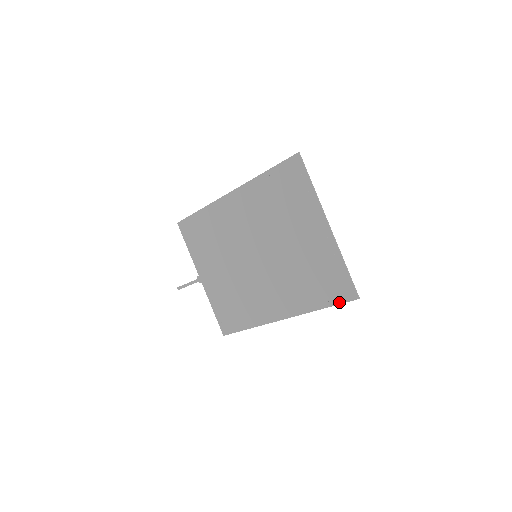
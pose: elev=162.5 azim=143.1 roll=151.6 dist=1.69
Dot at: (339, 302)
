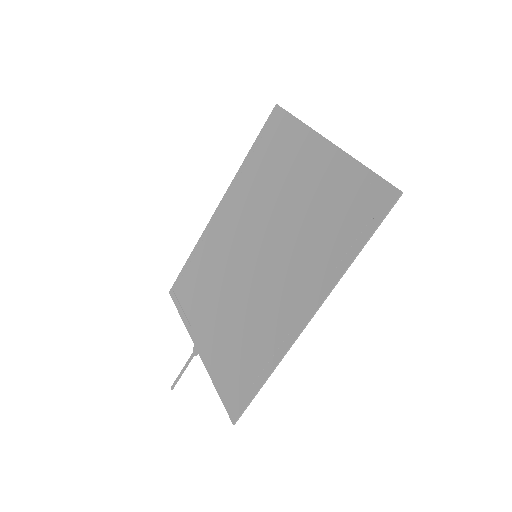
Dot at: (376, 222)
